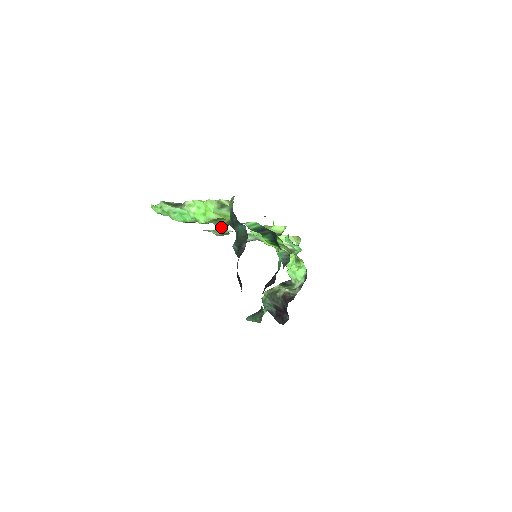
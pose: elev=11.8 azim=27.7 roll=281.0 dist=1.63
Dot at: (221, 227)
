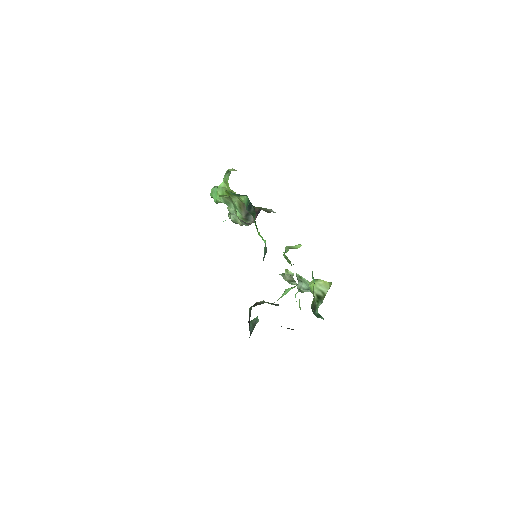
Dot at: (240, 215)
